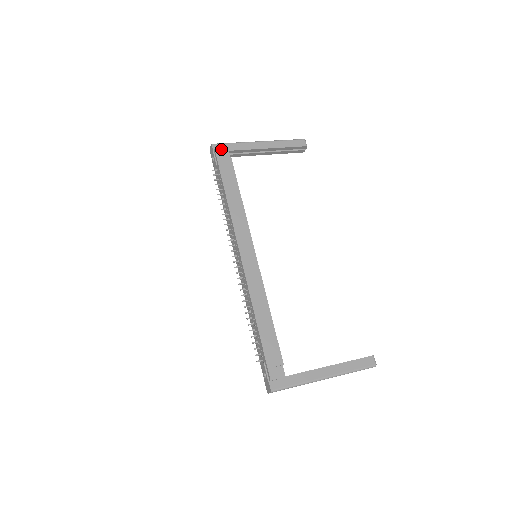
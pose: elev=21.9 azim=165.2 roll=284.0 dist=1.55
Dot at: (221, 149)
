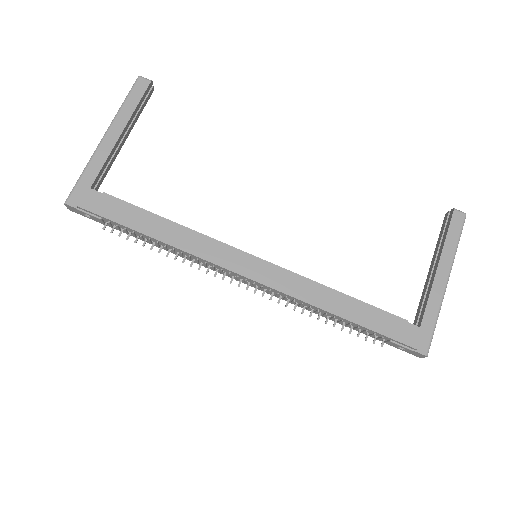
Dot at: (82, 197)
